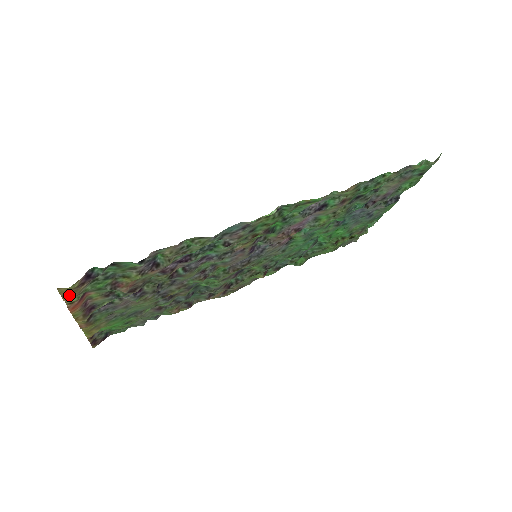
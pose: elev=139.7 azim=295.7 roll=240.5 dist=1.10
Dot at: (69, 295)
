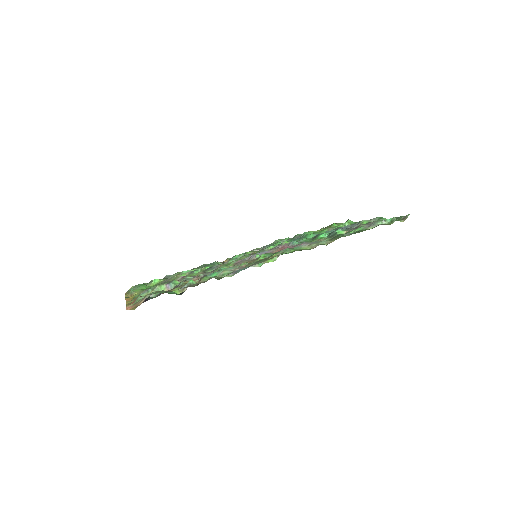
Dot at: occluded
